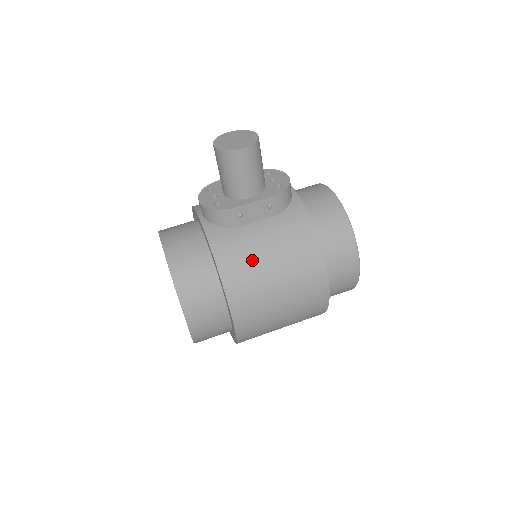
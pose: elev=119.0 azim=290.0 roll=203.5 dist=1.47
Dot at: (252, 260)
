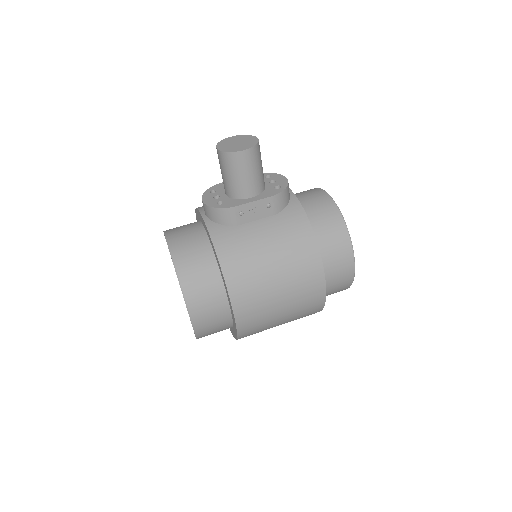
Dot at: (252, 256)
